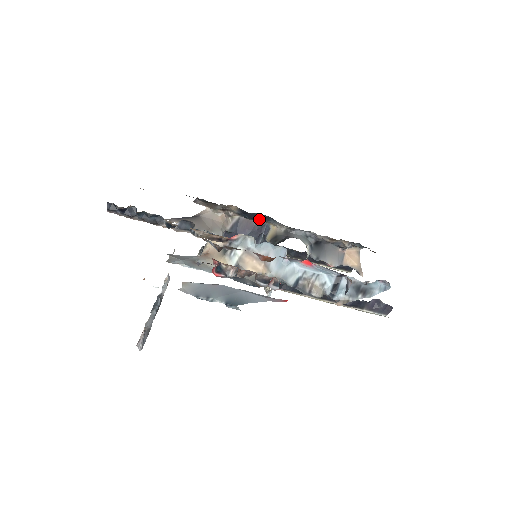
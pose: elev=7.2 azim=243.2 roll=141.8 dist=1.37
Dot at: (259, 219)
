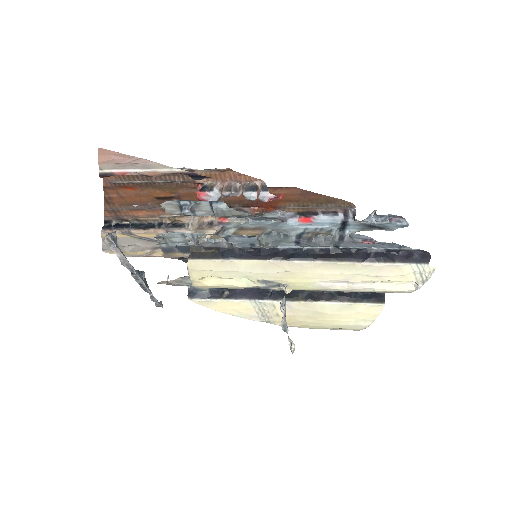
Dot at: occluded
